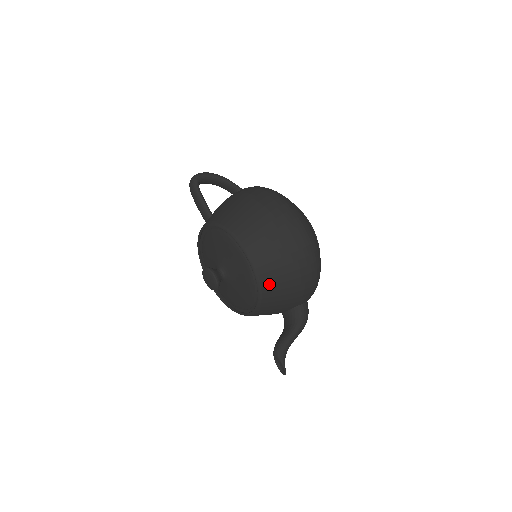
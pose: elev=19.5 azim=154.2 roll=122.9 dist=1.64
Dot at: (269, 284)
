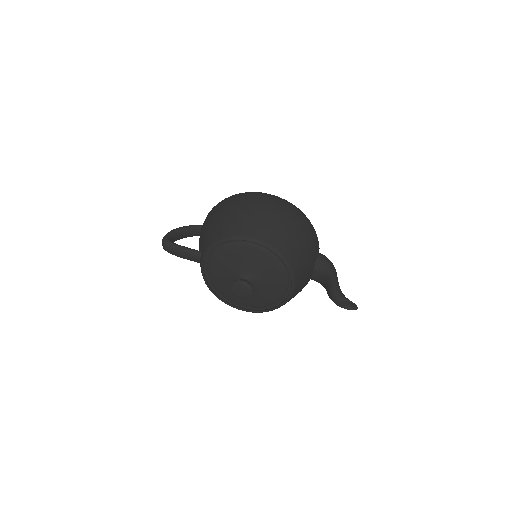
Dot at: (285, 248)
